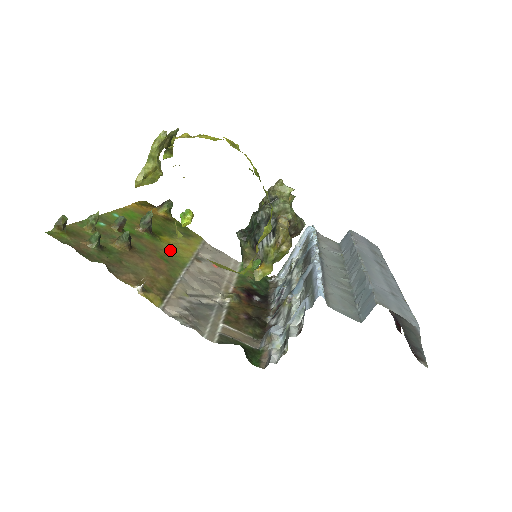
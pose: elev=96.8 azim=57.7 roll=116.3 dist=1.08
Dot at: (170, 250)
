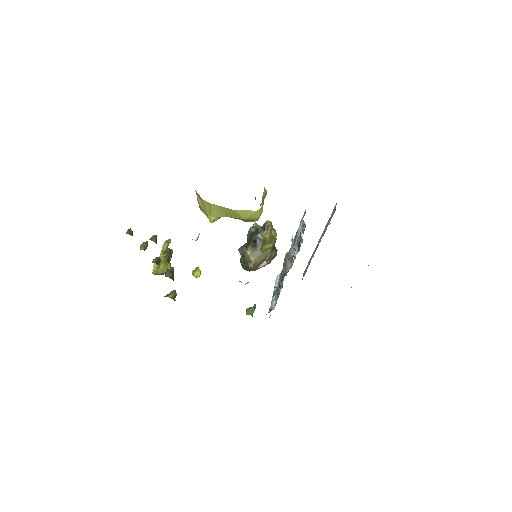
Dot at: occluded
